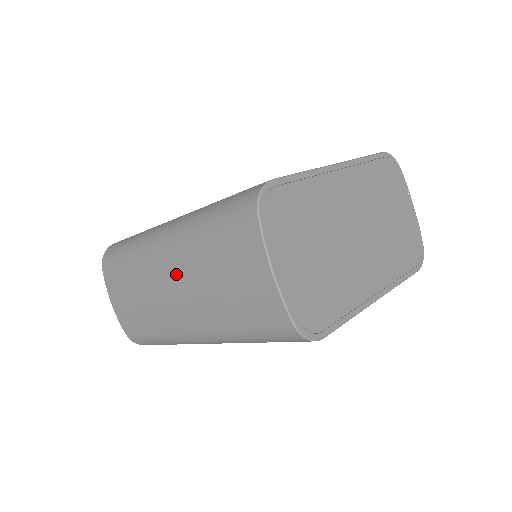
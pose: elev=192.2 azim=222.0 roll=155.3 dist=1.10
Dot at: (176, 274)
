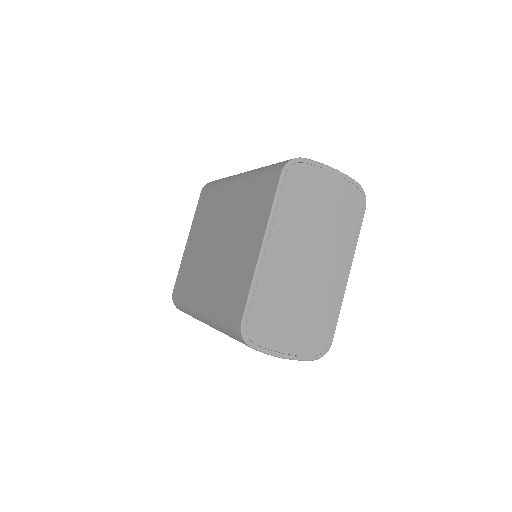
Dot at: occluded
